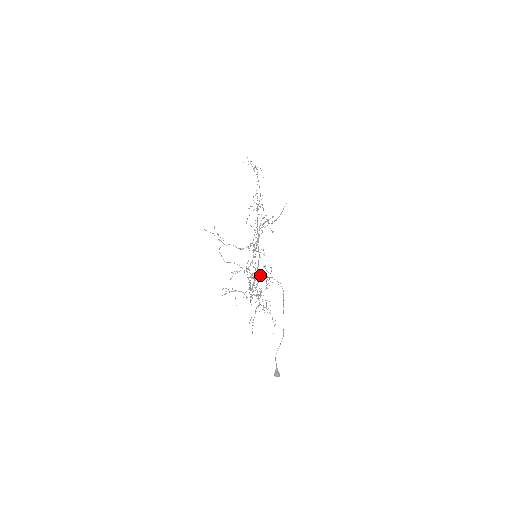
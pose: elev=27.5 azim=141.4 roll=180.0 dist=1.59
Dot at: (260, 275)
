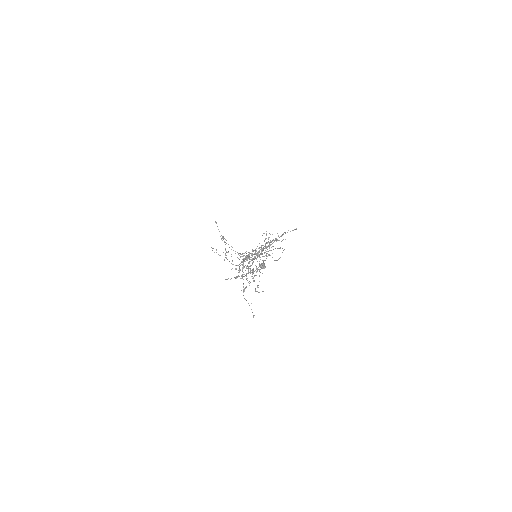
Dot at: occluded
